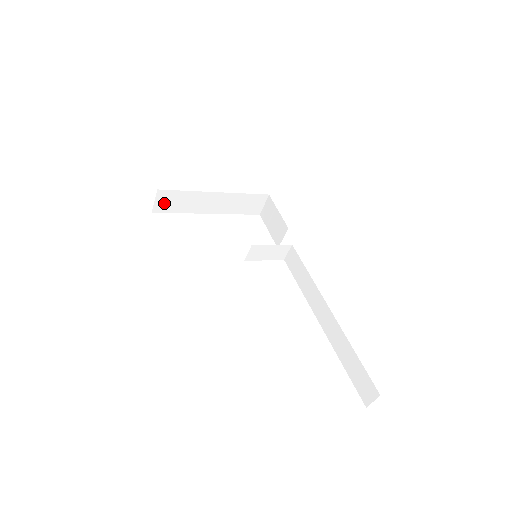
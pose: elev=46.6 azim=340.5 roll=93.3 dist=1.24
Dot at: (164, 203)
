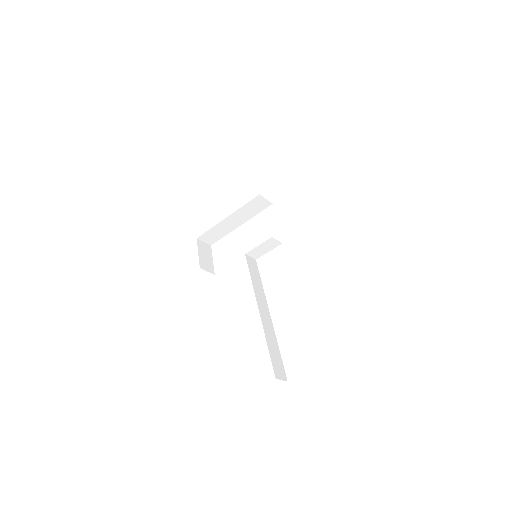
Dot at: (210, 239)
